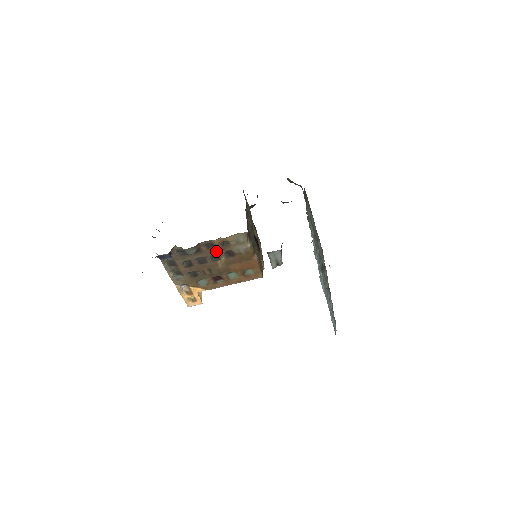
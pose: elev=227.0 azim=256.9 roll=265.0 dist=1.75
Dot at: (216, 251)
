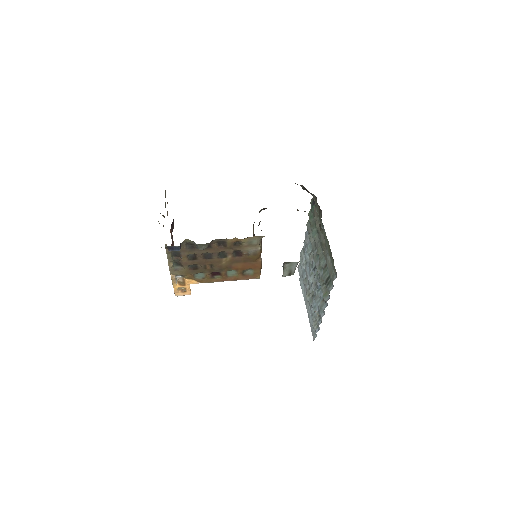
Dot at: (226, 249)
